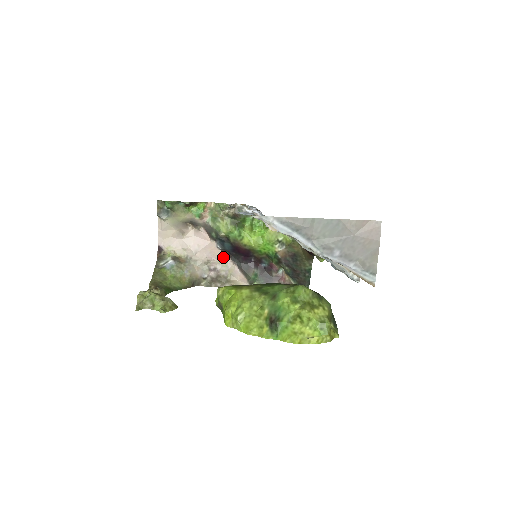
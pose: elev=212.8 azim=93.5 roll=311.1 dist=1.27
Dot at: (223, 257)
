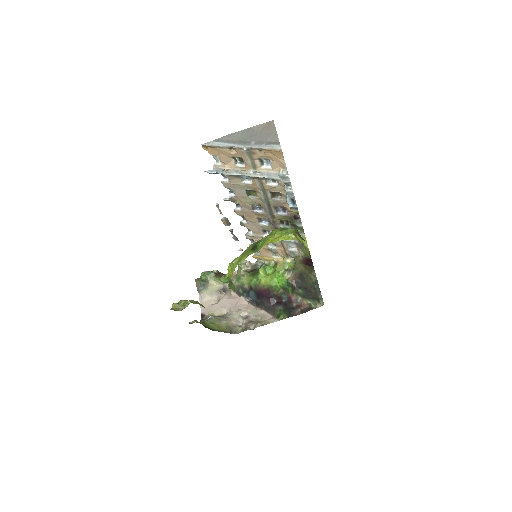
Dot at: (252, 308)
